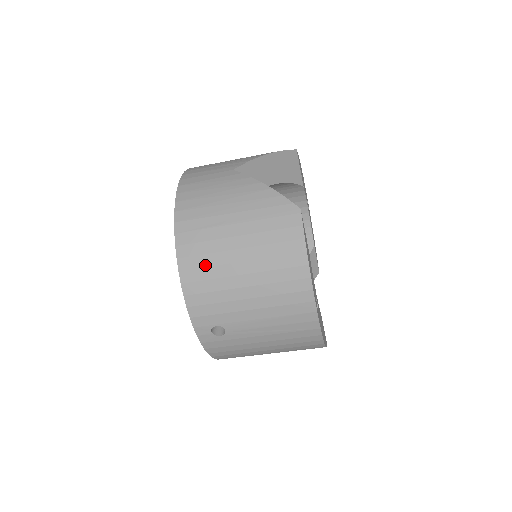
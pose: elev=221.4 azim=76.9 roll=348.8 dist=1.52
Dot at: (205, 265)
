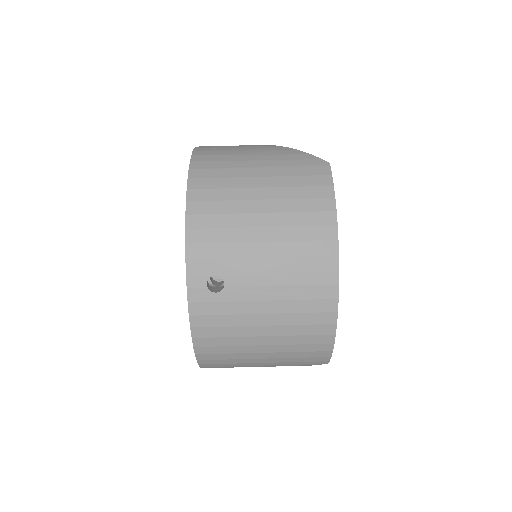
Dot at: (219, 199)
